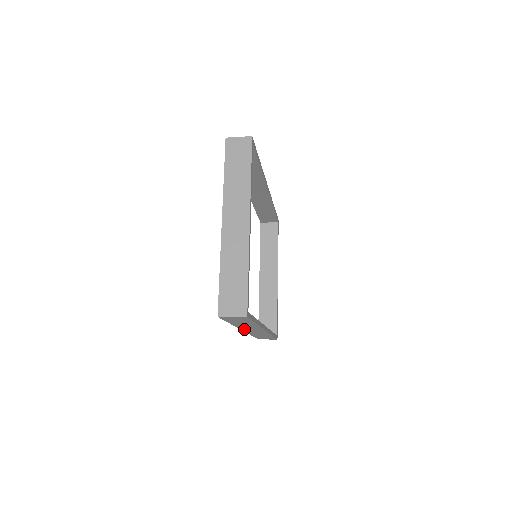
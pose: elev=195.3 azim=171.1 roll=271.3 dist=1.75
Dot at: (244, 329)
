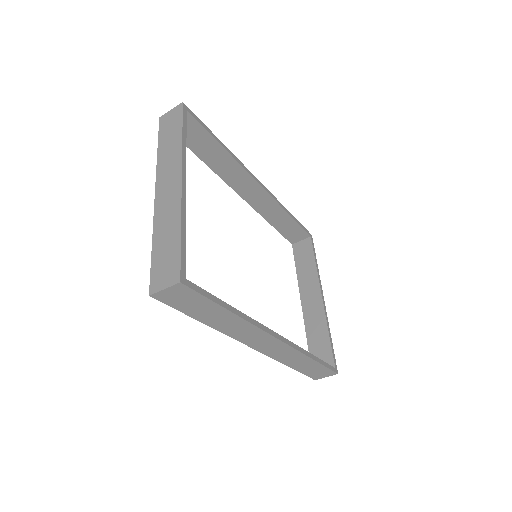
Dot at: (246, 341)
